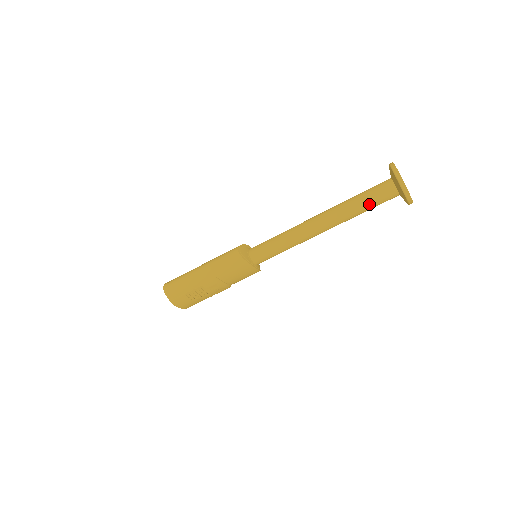
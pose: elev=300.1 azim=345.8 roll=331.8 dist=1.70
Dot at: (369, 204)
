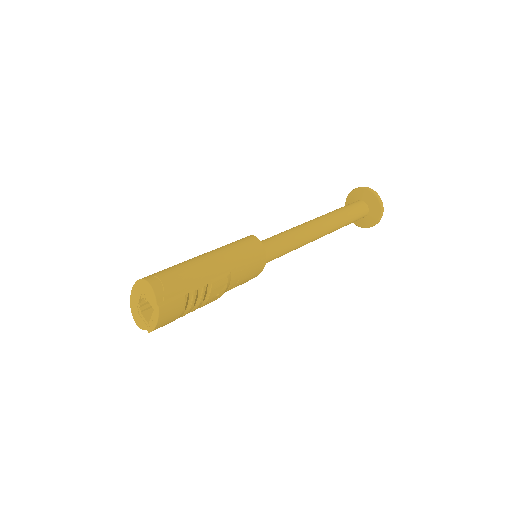
Dot at: (353, 218)
